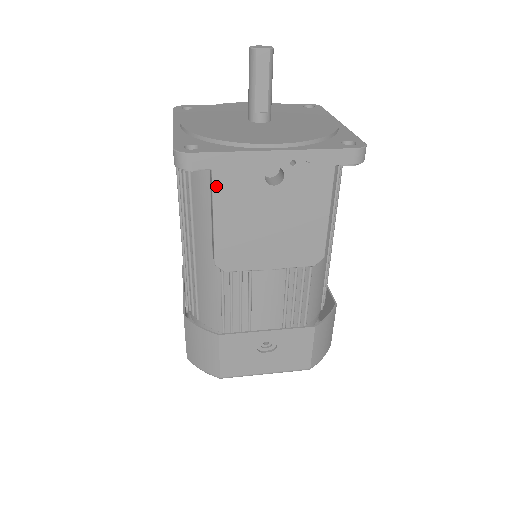
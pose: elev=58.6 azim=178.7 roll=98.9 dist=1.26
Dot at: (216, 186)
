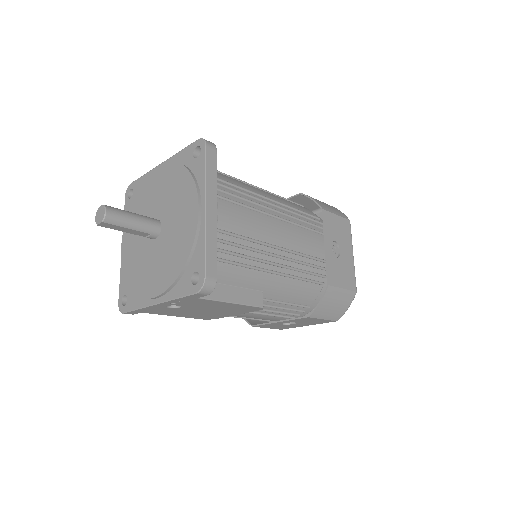
Dot at: (154, 313)
